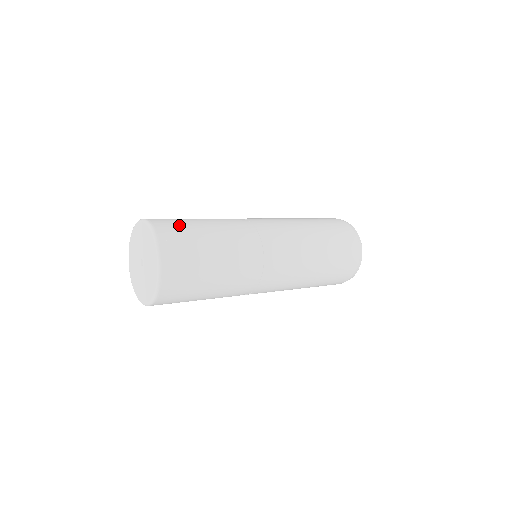
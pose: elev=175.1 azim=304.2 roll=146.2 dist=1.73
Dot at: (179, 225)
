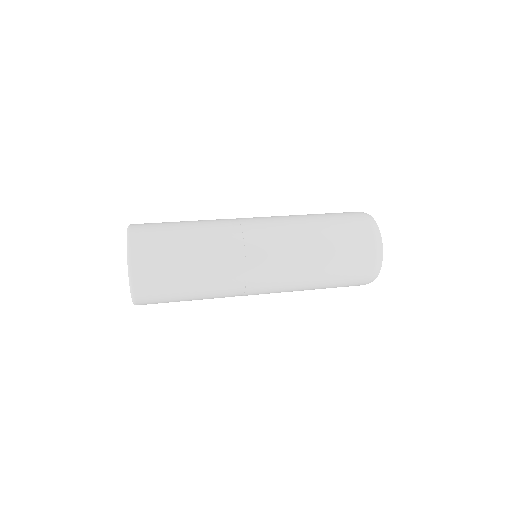
Dot at: (157, 229)
